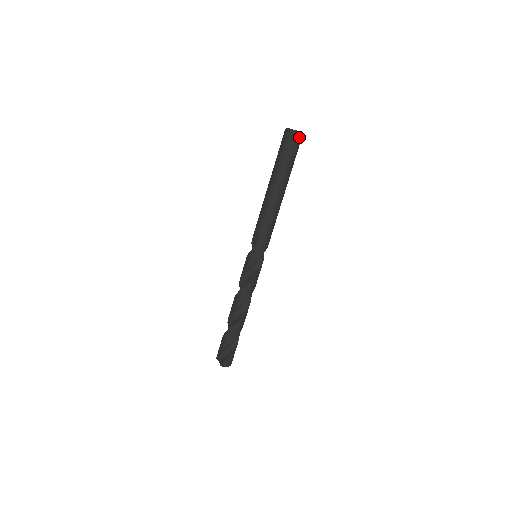
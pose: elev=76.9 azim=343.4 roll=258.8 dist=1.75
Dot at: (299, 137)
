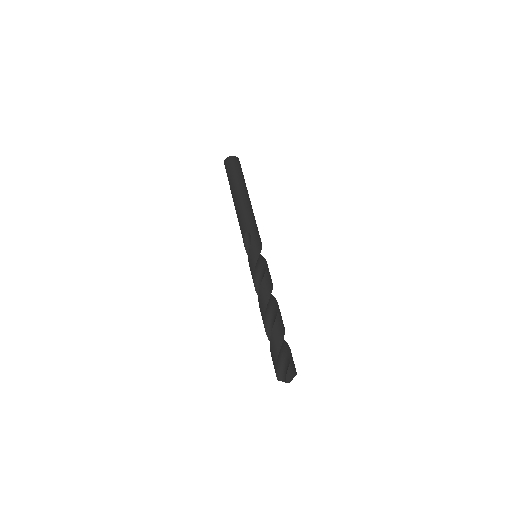
Dot at: (238, 160)
